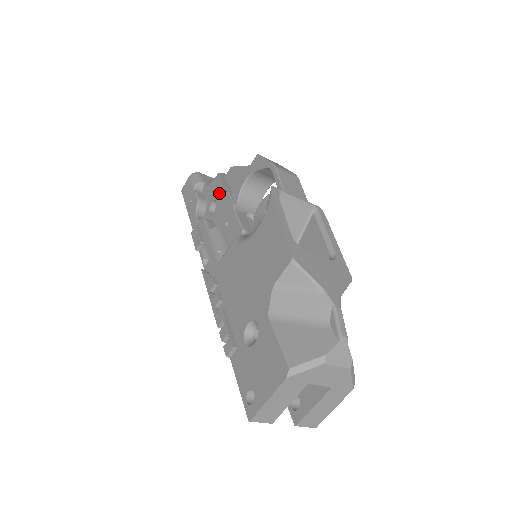
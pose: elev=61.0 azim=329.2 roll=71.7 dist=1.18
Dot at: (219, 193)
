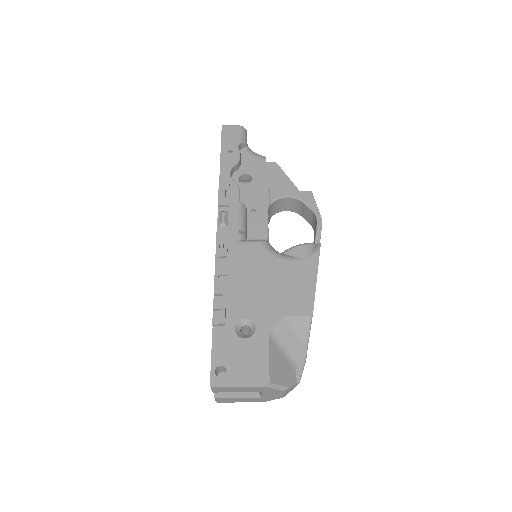
Dot at: (259, 176)
